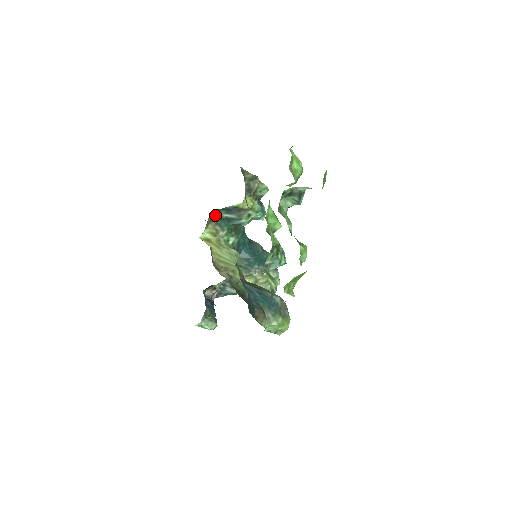
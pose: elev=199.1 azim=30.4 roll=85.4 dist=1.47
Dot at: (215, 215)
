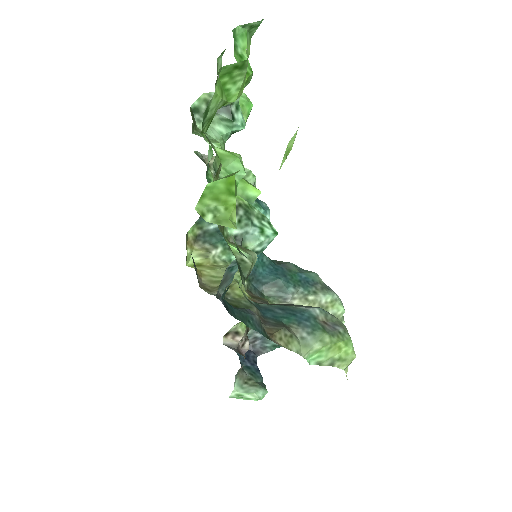
Dot at: (198, 231)
